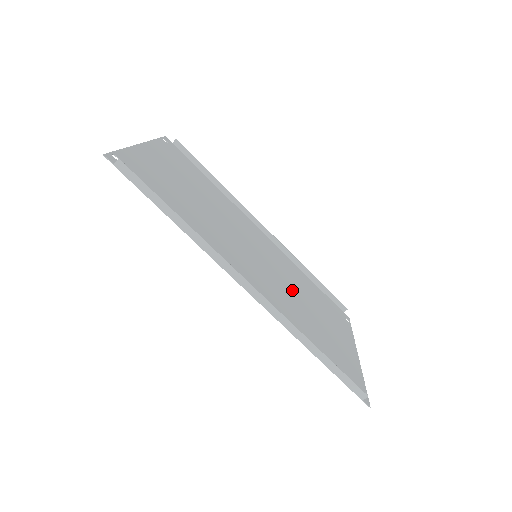
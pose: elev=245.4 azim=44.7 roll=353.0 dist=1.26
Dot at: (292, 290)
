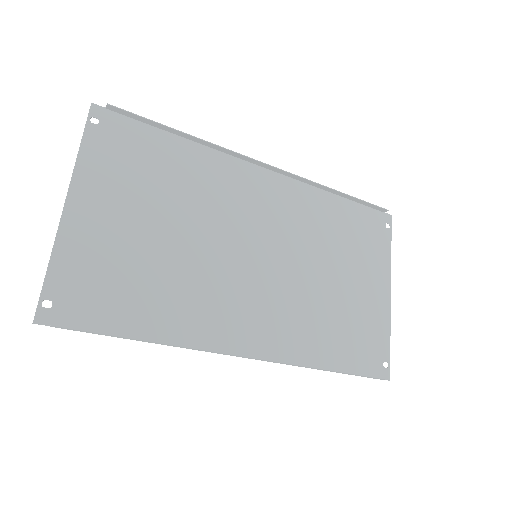
Dot at: (307, 267)
